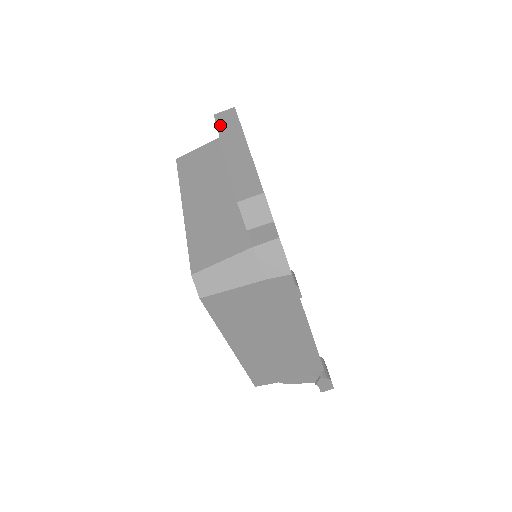
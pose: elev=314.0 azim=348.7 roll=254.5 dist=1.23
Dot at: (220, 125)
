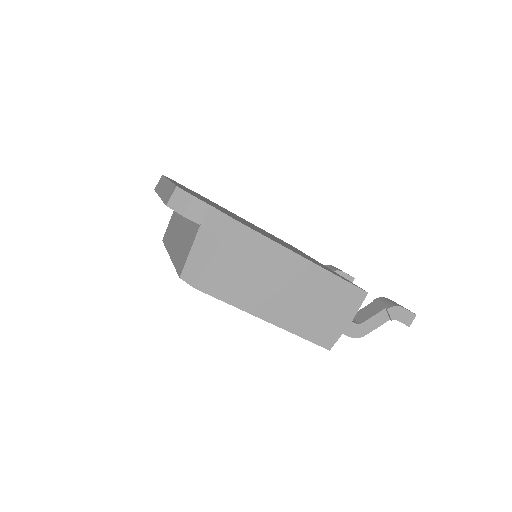
Dot at: (157, 189)
